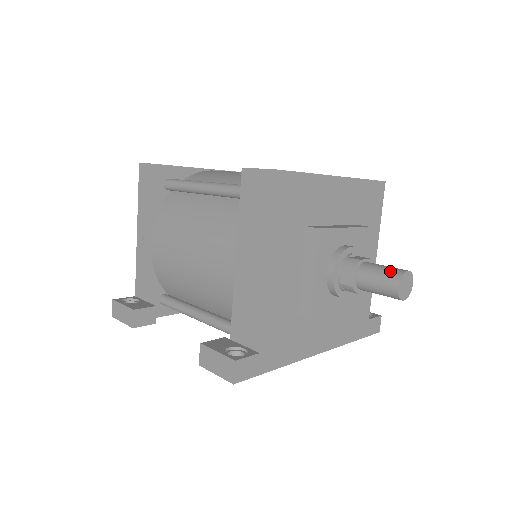
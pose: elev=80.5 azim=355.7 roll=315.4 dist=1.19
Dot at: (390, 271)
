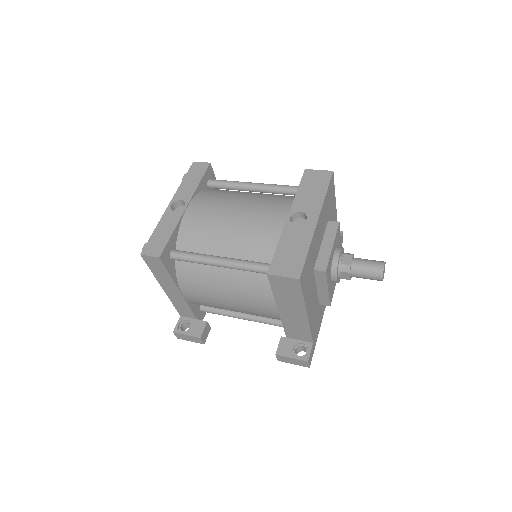
Dot at: (374, 270)
